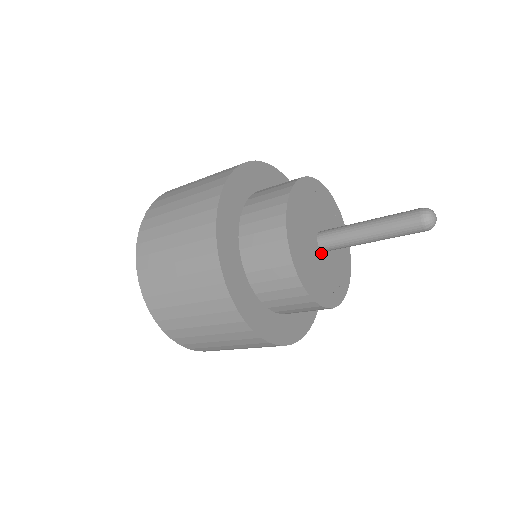
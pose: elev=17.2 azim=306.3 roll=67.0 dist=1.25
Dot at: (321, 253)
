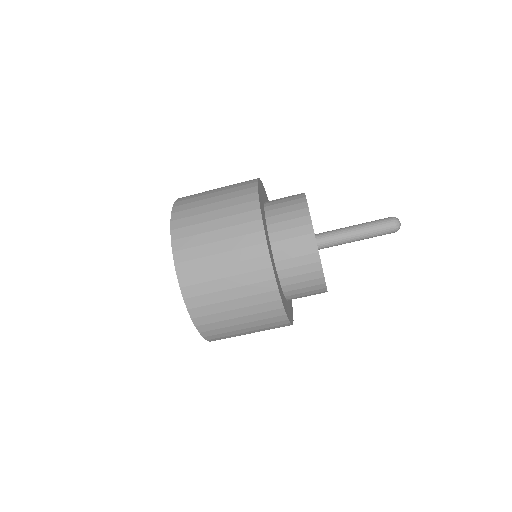
Dot at: (317, 245)
